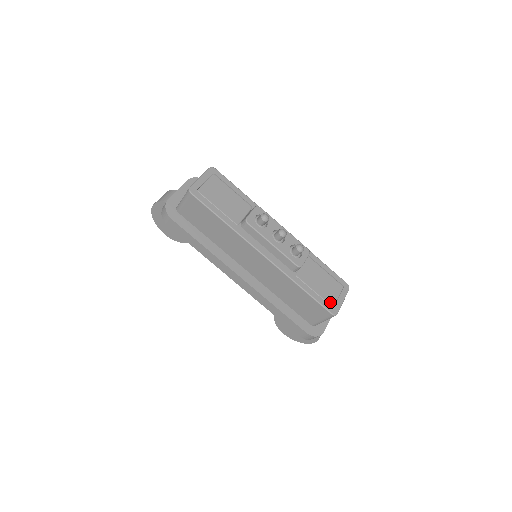
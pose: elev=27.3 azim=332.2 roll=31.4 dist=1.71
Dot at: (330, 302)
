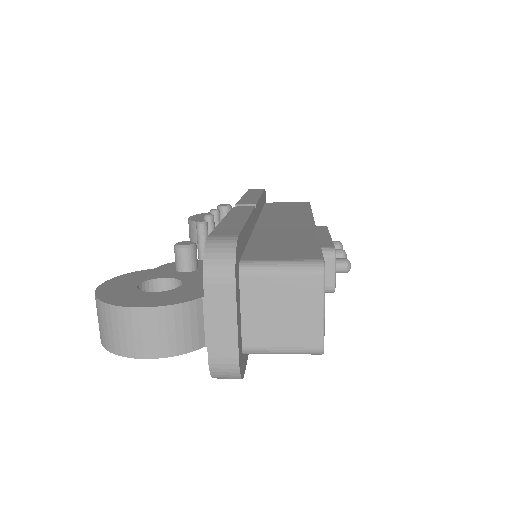
Dot at: occluded
